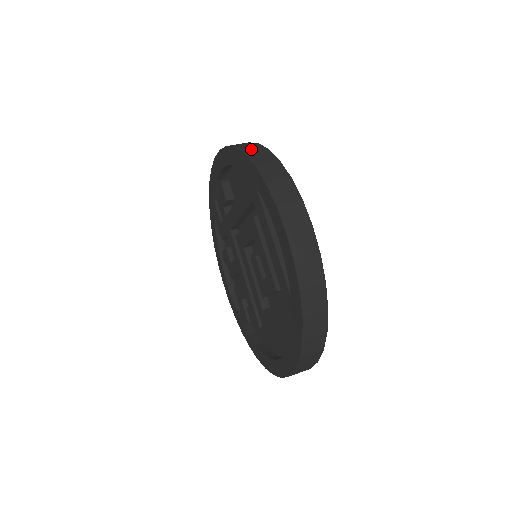
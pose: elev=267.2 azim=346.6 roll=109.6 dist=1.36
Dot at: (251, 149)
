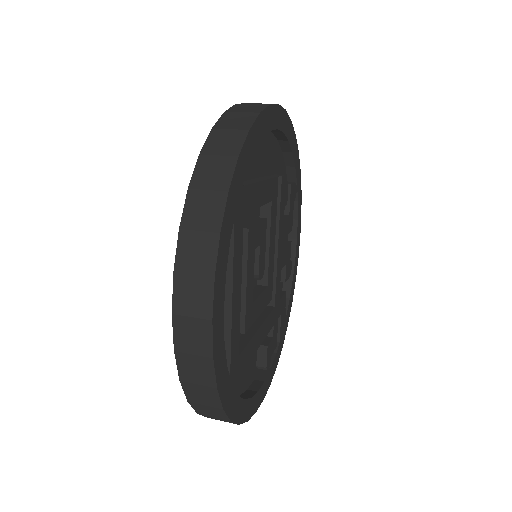
Dot at: (230, 123)
